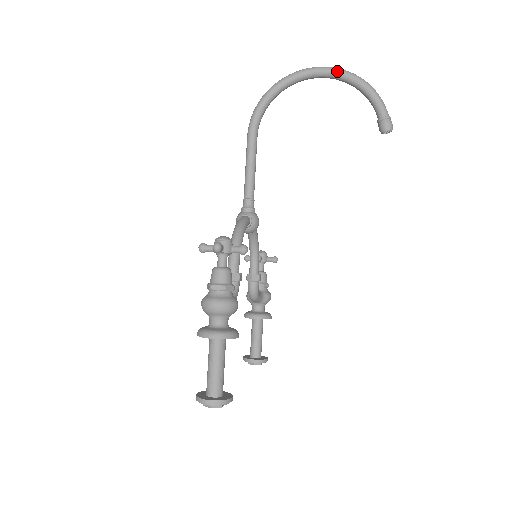
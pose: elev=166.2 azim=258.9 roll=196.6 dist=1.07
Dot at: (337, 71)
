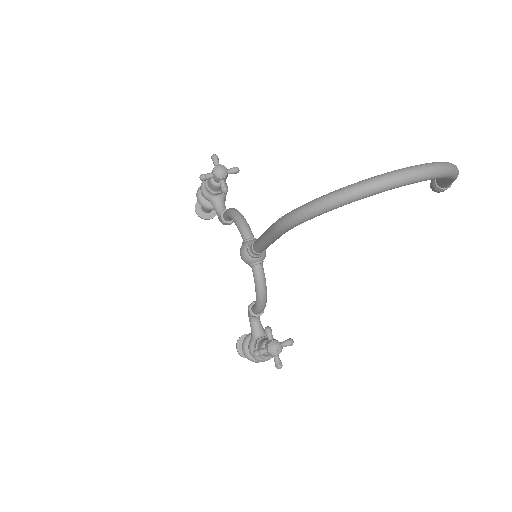
Dot at: occluded
